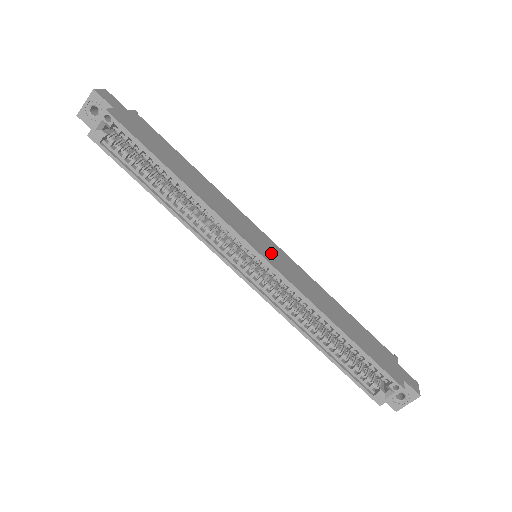
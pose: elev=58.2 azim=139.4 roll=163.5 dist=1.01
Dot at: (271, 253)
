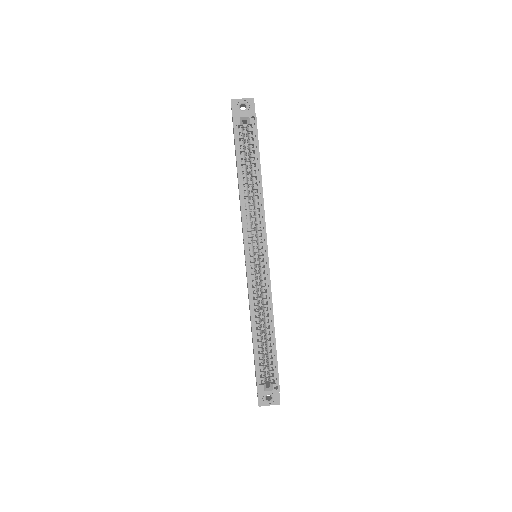
Dot at: occluded
